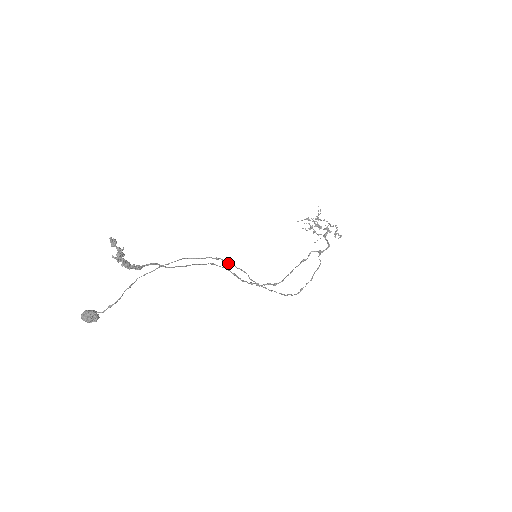
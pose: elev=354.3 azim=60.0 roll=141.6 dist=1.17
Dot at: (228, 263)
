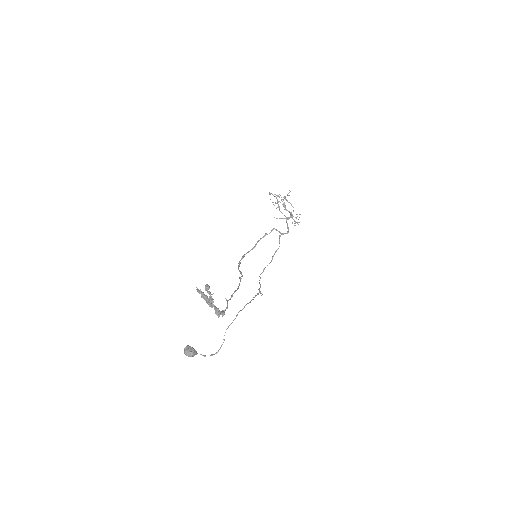
Dot at: (259, 292)
